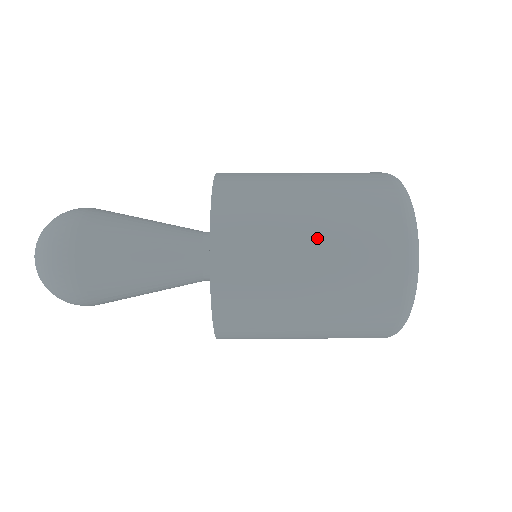
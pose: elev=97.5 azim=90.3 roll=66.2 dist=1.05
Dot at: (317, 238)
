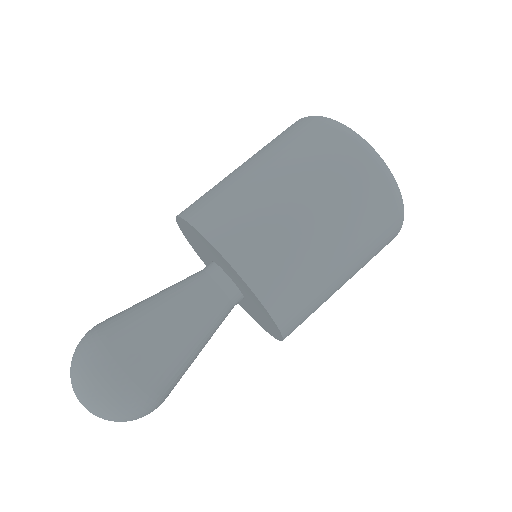
Dot at: (251, 161)
